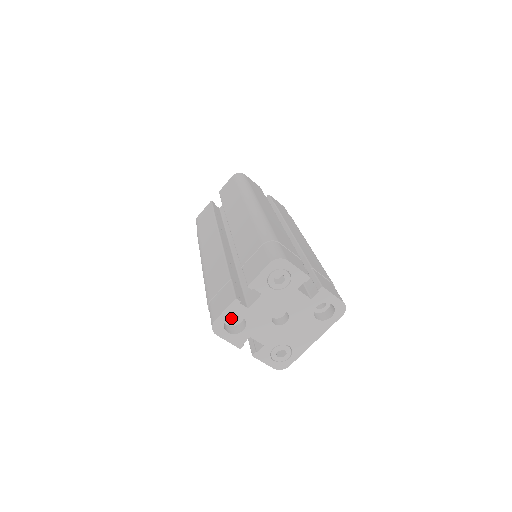
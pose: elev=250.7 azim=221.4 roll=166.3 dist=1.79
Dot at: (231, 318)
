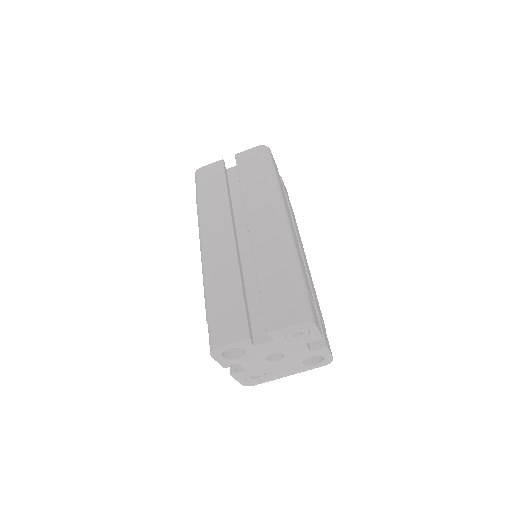
Dot at: occluded
